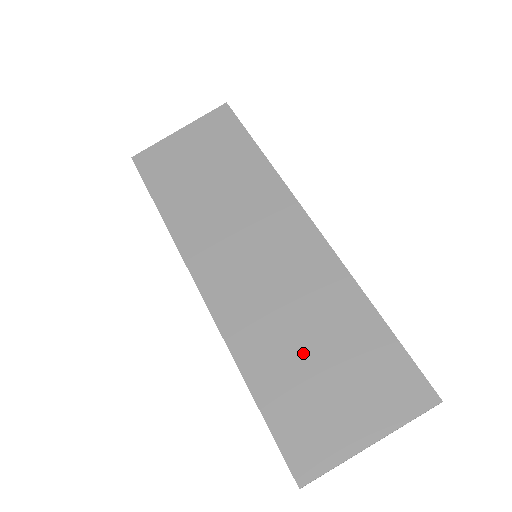
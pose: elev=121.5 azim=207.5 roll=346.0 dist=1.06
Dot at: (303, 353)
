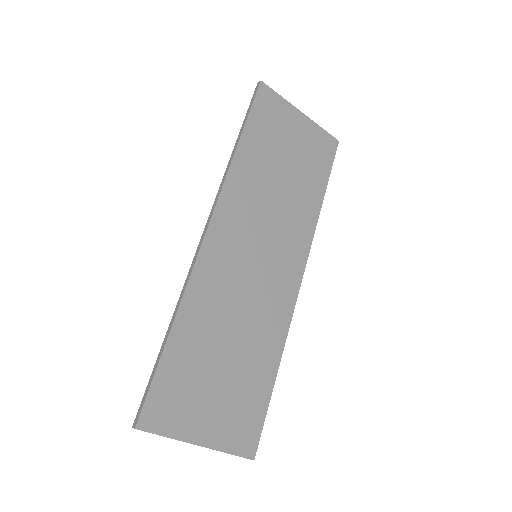
Dot at: (220, 349)
